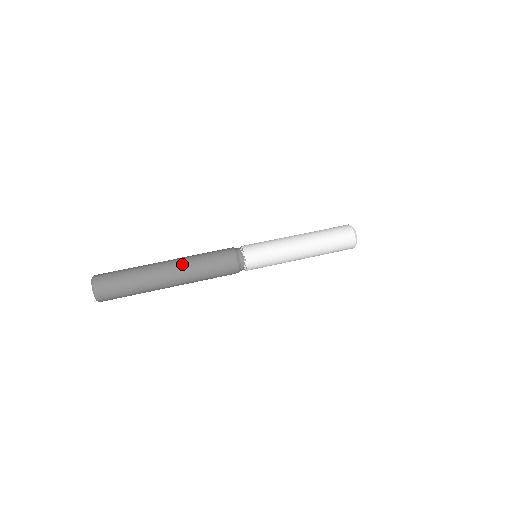
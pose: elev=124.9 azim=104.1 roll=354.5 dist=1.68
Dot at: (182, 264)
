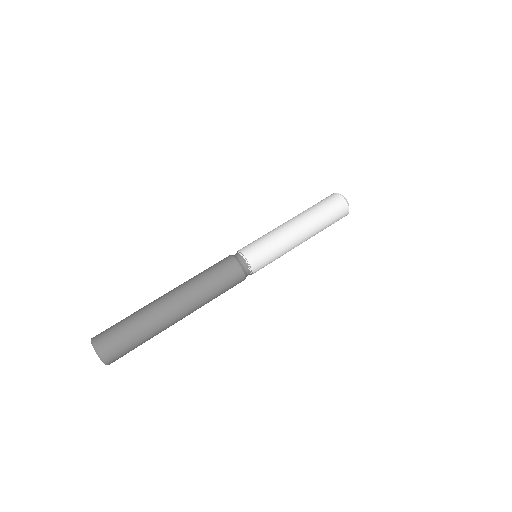
Dot at: (187, 294)
